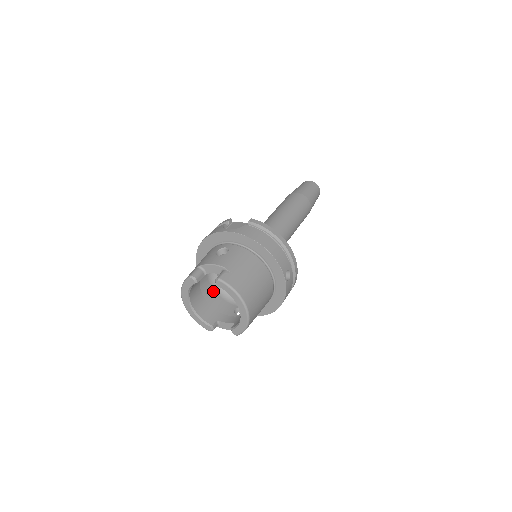
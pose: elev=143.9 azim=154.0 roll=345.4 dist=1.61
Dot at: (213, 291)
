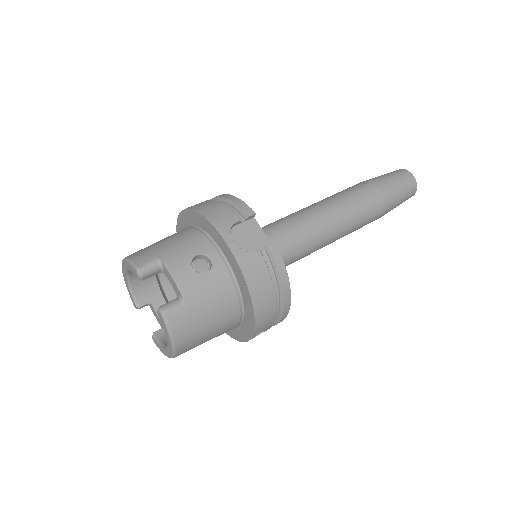
Dot at: occluded
